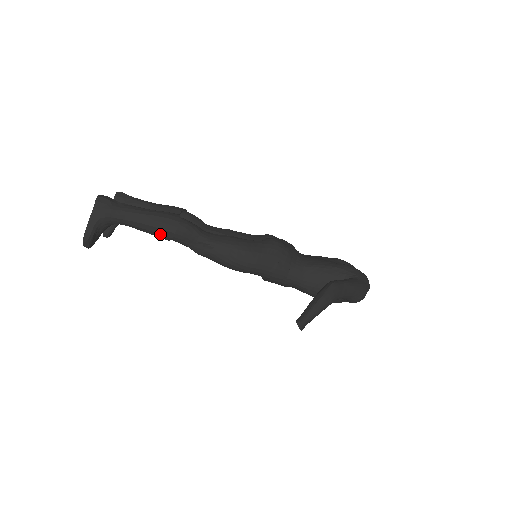
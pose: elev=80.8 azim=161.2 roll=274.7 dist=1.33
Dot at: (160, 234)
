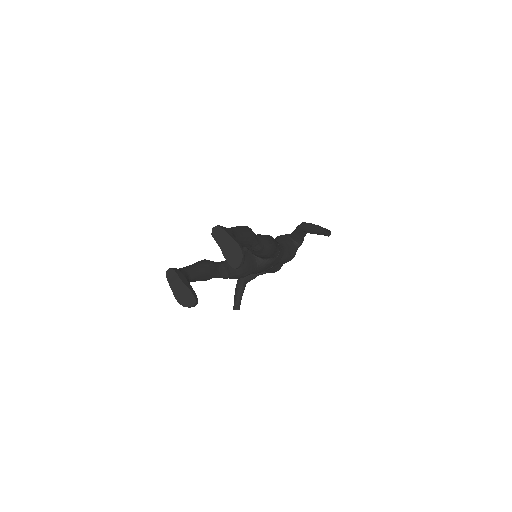
Dot at: (250, 237)
